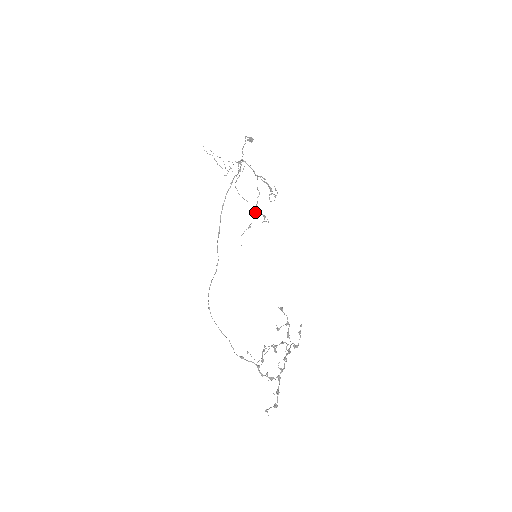
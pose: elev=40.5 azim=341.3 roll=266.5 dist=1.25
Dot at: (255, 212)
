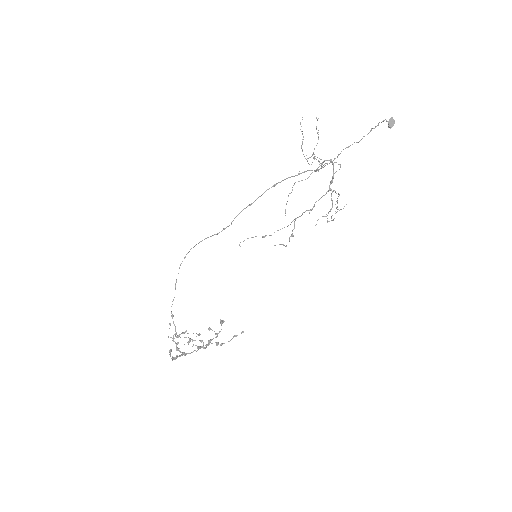
Dot at: occluded
